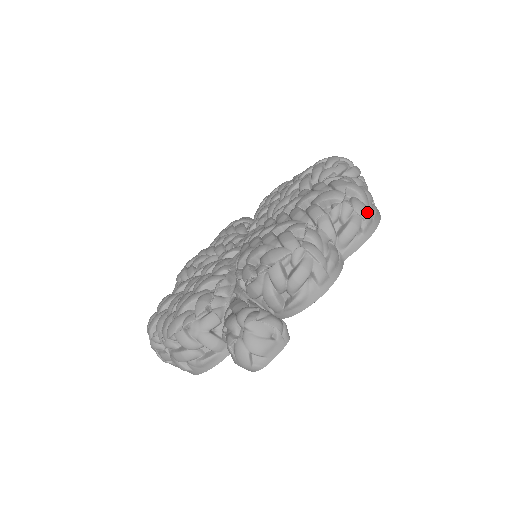
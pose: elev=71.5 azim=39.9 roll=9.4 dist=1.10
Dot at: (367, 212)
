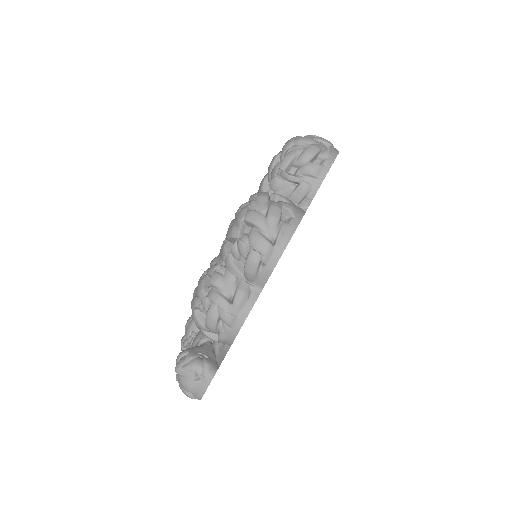
Dot at: (262, 244)
